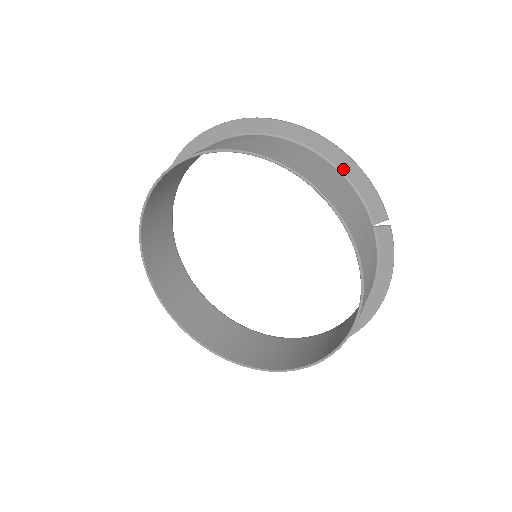
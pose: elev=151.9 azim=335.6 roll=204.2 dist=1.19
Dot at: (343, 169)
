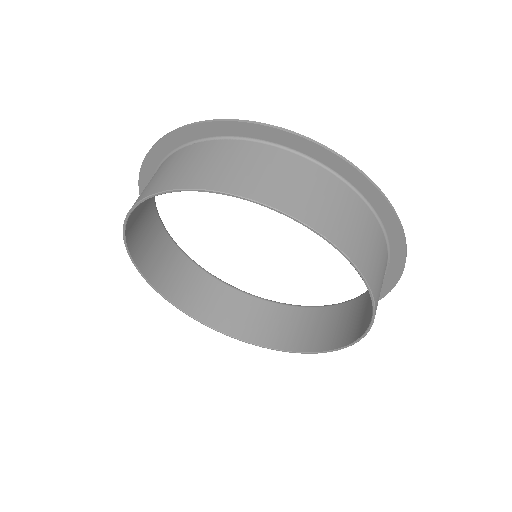
Dot at: (383, 282)
